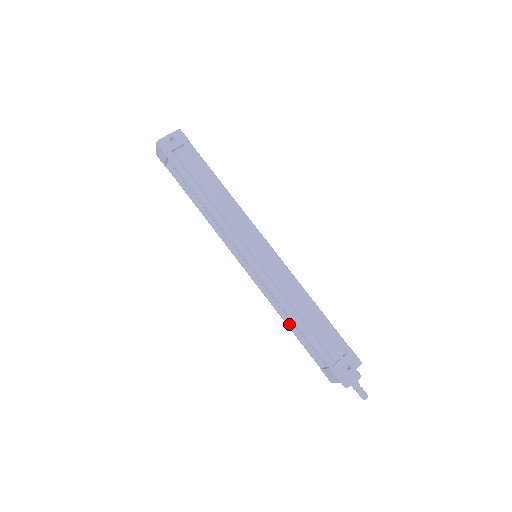
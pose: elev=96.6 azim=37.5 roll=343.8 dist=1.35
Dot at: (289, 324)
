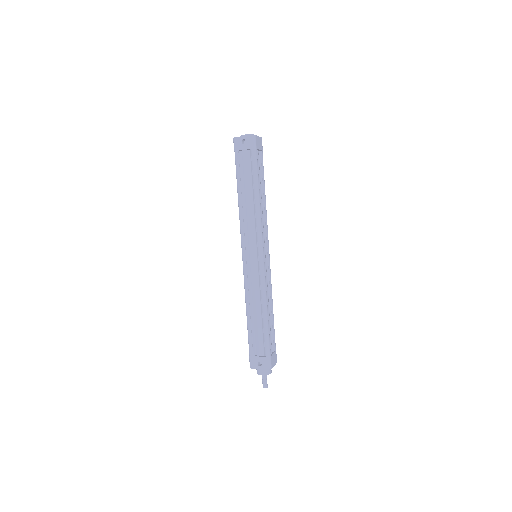
Dot at: occluded
